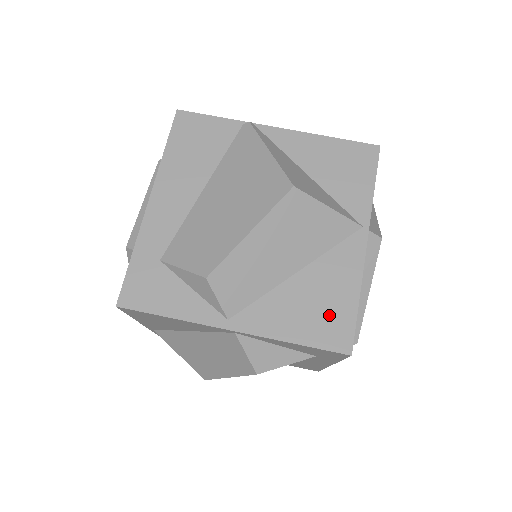
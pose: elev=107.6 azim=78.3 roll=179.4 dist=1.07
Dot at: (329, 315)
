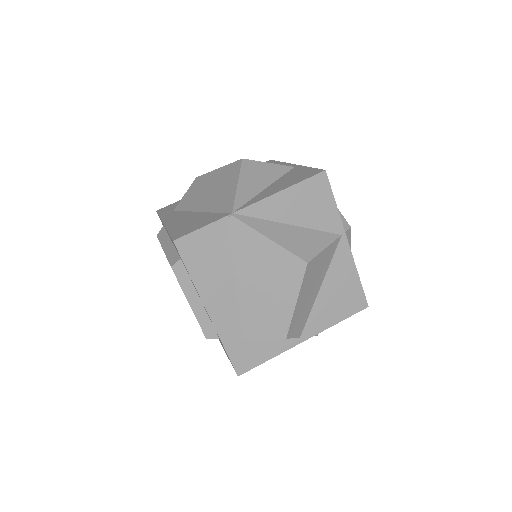
Dot at: (348, 297)
